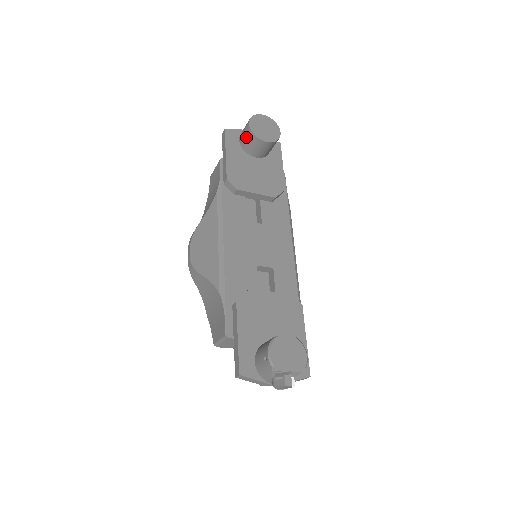
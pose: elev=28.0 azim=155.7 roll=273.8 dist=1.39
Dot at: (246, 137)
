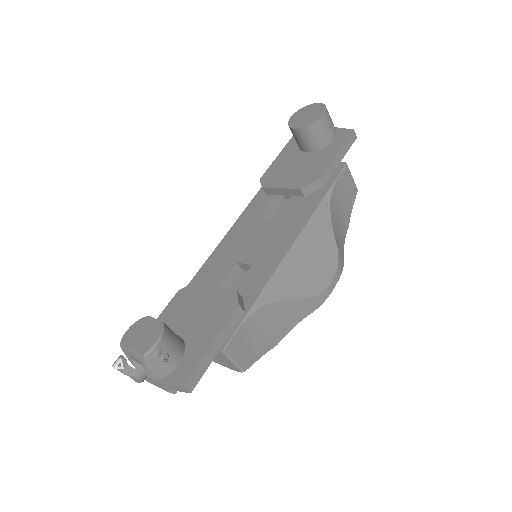
Dot at: occluded
